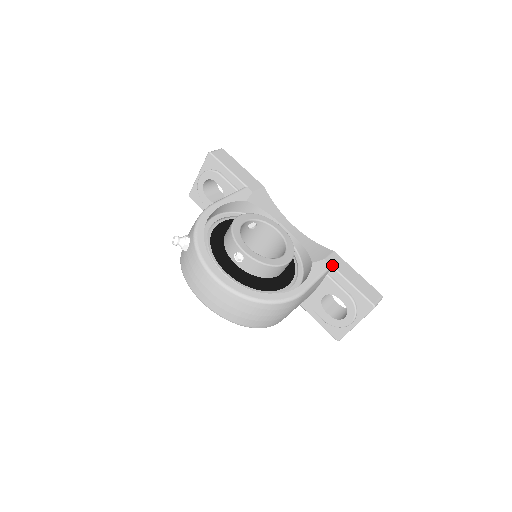
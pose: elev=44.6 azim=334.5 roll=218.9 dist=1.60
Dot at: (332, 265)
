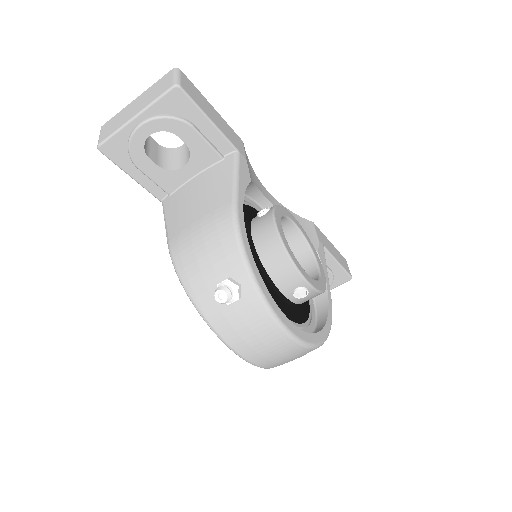
Dot at: (324, 245)
